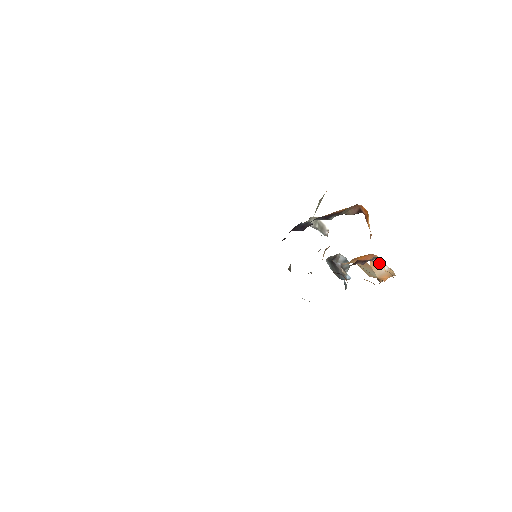
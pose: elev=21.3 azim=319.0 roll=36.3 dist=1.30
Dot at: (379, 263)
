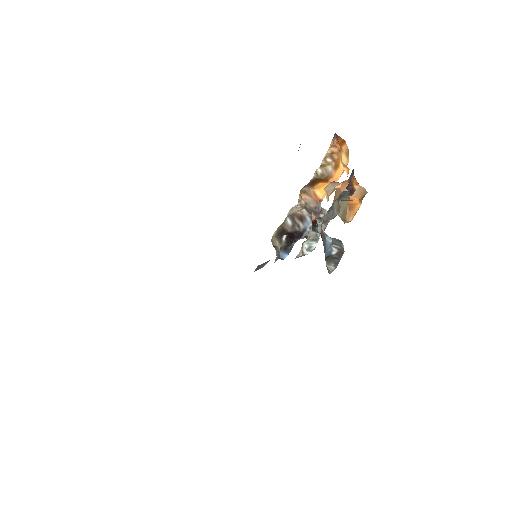
Dot at: occluded
